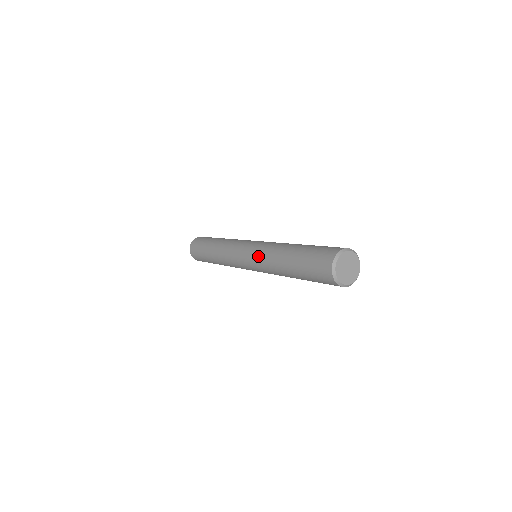
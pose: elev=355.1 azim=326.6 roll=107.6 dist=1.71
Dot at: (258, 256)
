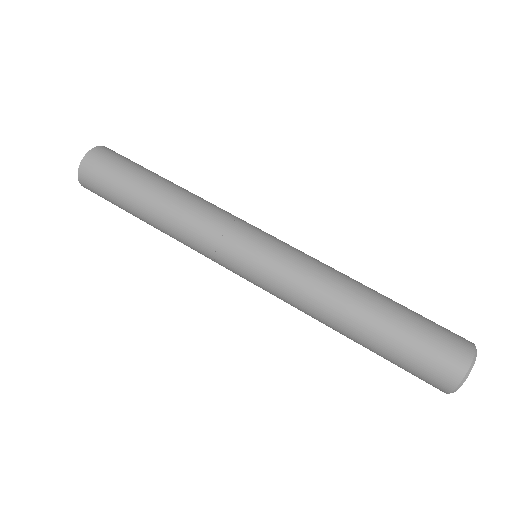
Dot at: occluded
